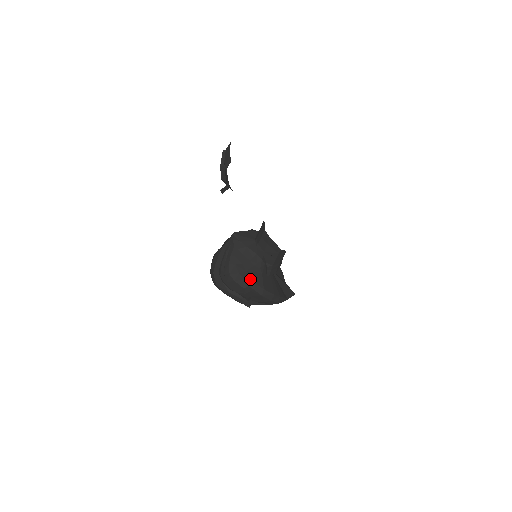
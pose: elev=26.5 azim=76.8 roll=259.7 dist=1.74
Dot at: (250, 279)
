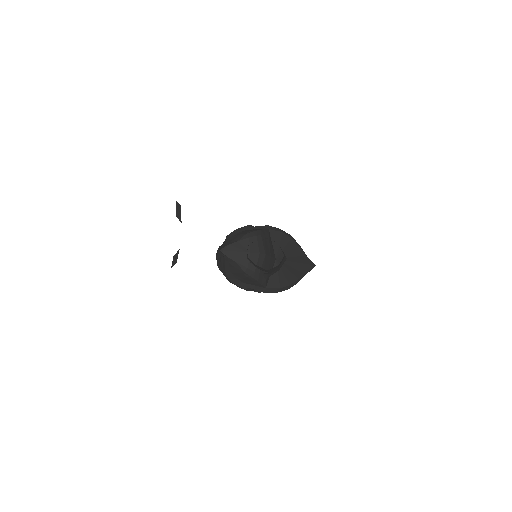
Dot at: (249, 283)
